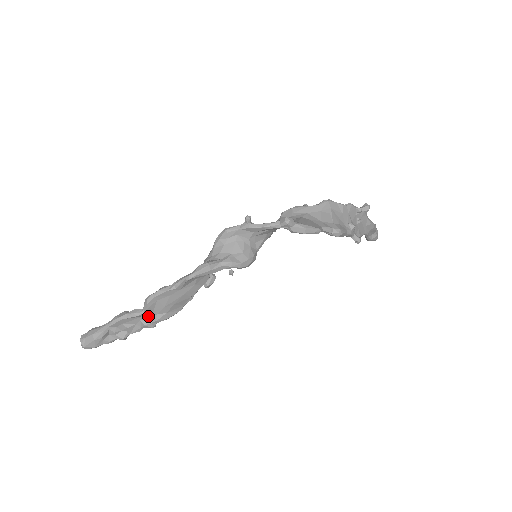
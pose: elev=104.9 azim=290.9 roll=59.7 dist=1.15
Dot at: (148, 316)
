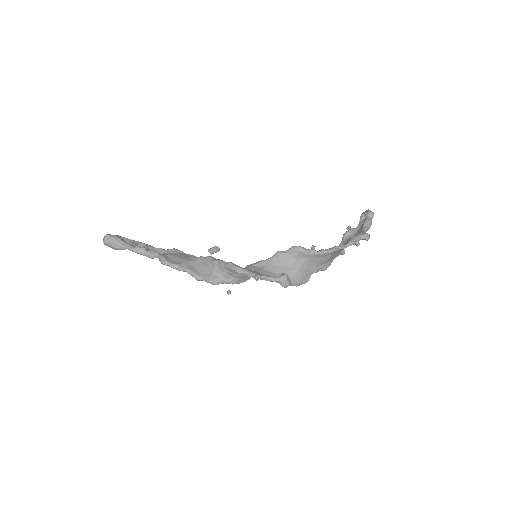
Dot at: occluded
